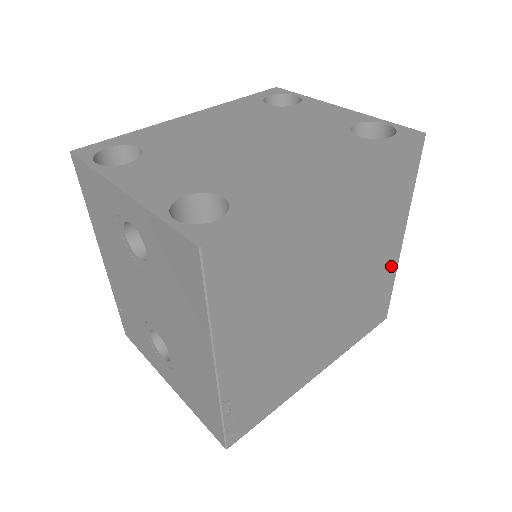
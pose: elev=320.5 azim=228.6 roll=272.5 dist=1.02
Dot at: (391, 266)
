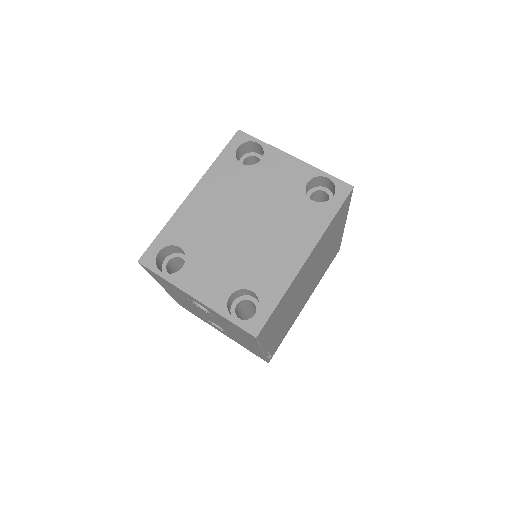
Dot at: (340, 236)
